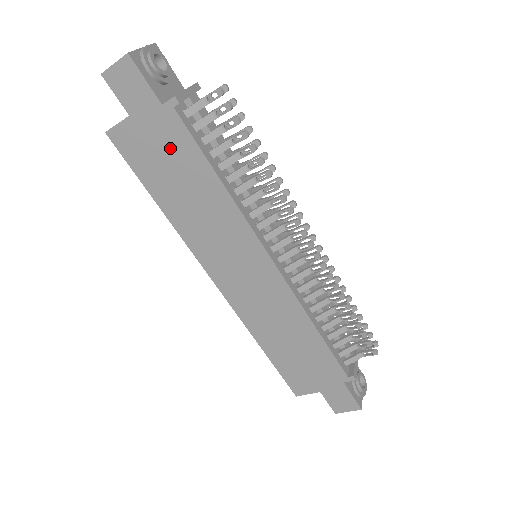
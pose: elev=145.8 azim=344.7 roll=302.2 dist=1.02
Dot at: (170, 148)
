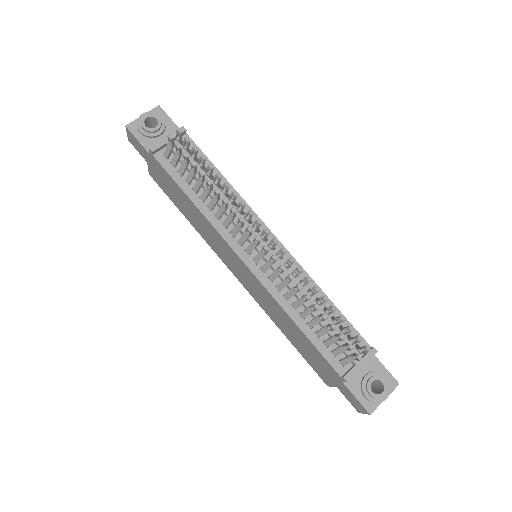
Dot at: (167, 181)
